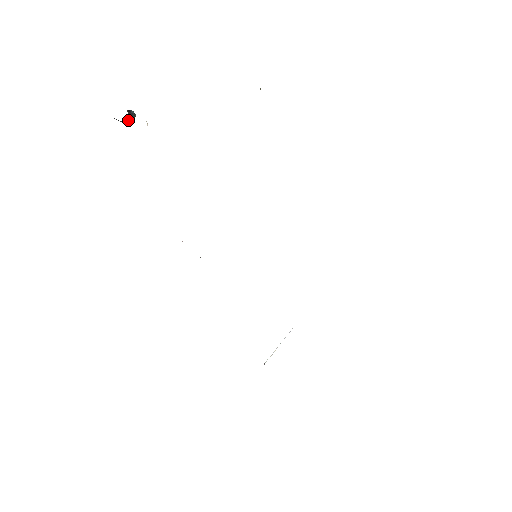
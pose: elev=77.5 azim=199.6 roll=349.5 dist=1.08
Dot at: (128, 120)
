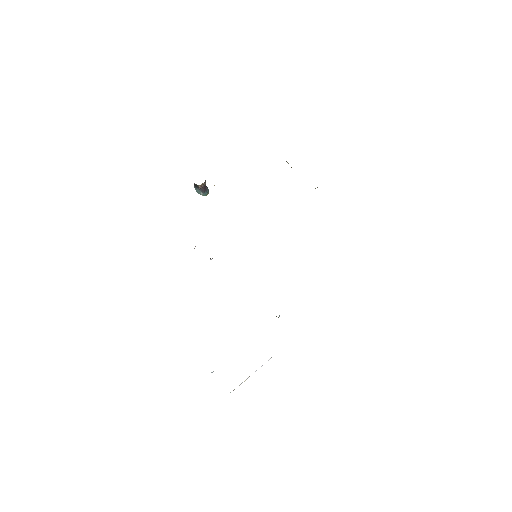
Dot at: (203, 191)
